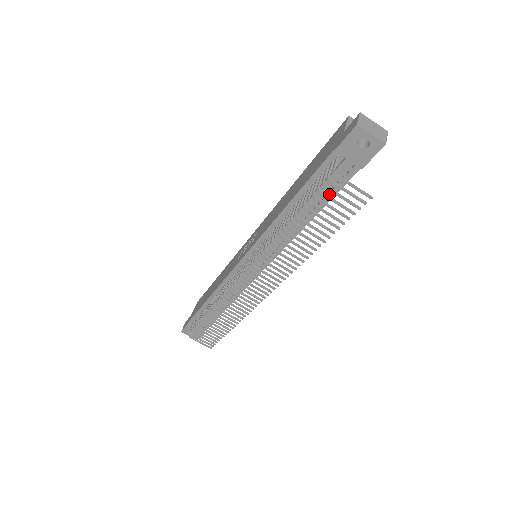
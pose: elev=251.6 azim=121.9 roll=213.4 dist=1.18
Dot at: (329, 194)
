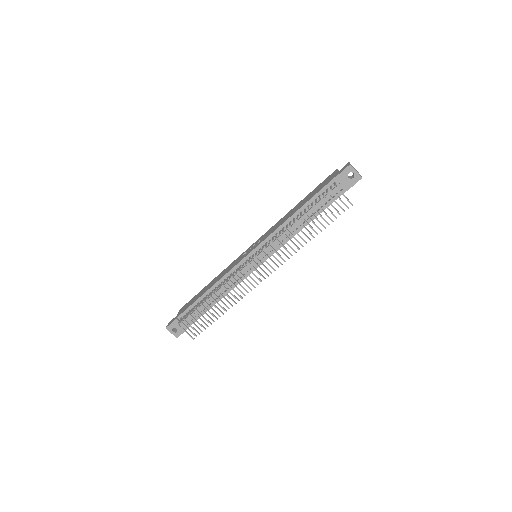
Dot at: (323, 207)
